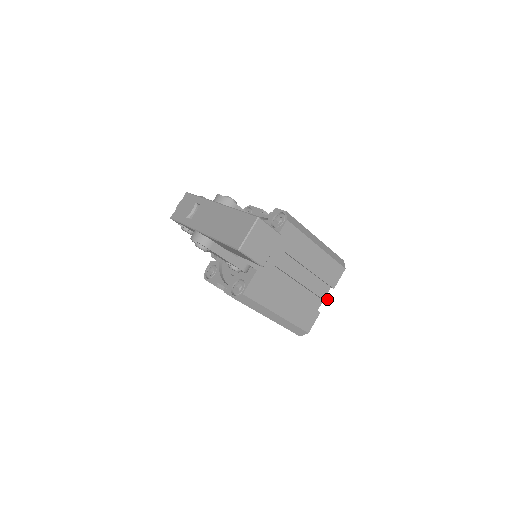
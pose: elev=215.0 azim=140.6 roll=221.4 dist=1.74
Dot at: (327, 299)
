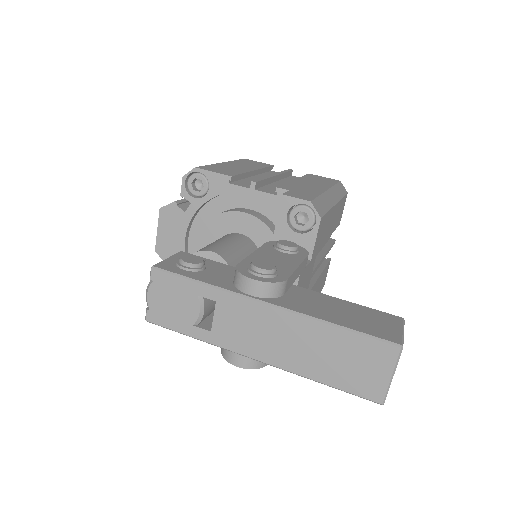
Dot at: (335, 240)
